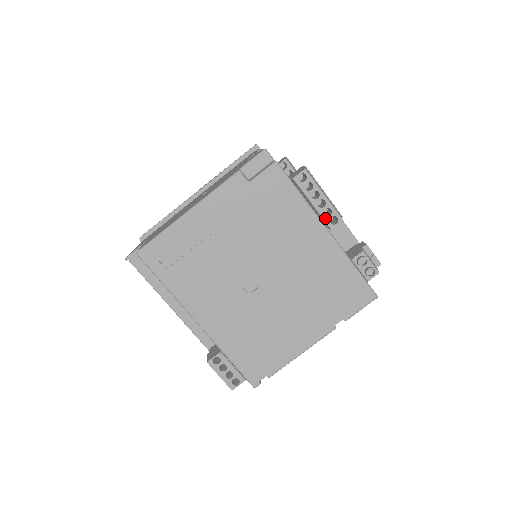
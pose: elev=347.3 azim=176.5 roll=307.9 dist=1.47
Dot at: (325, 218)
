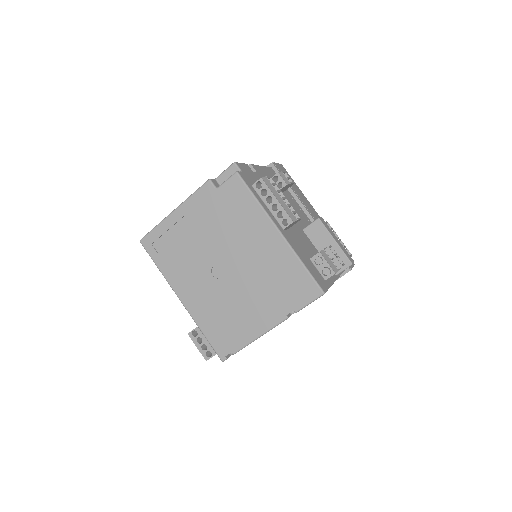
Dot at: (278, 220)
